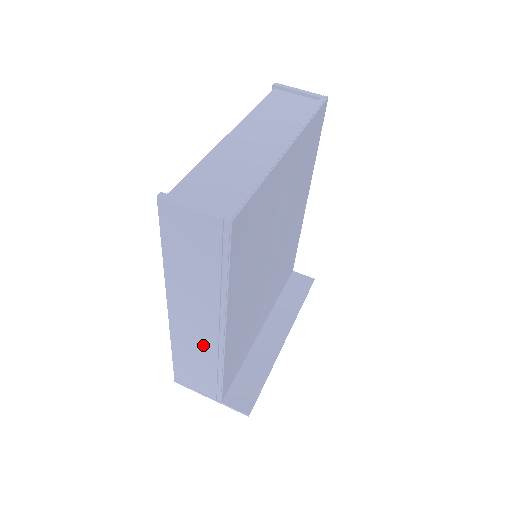
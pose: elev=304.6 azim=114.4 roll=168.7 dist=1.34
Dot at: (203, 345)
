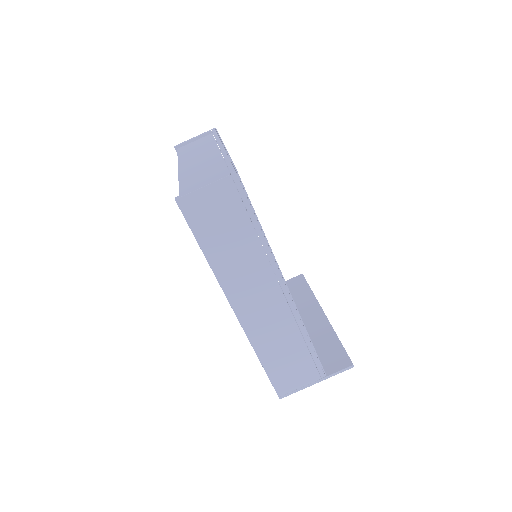
Dot at: (279, 322)
